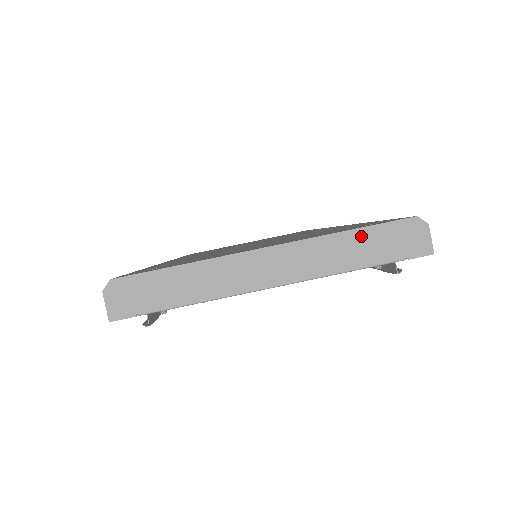
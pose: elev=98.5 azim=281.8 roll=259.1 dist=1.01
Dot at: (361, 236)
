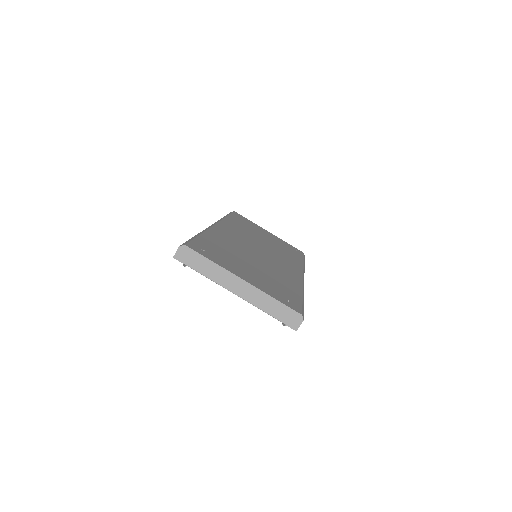
Dot at: (278, 304)
